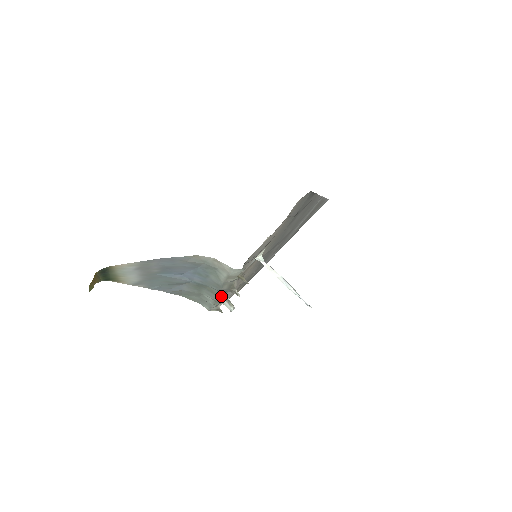
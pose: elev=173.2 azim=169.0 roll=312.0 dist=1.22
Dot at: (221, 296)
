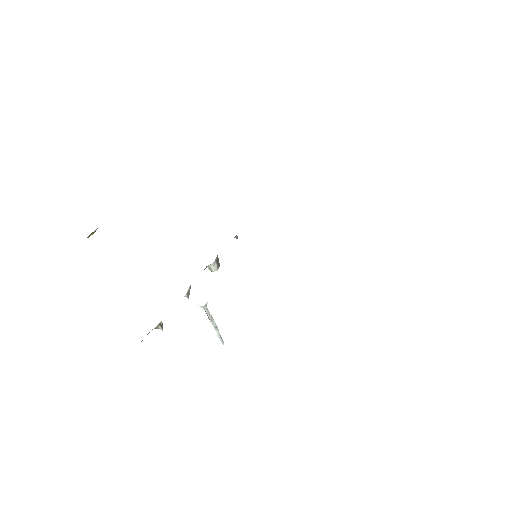
Dot at: occluded
